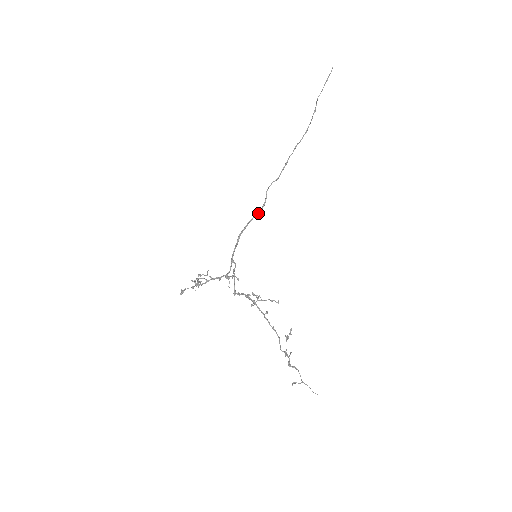
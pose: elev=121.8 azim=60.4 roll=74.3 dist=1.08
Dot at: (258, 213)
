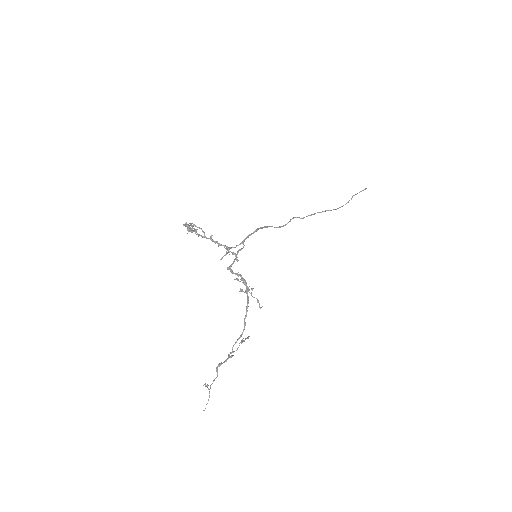
Dot at: (276, 227)
